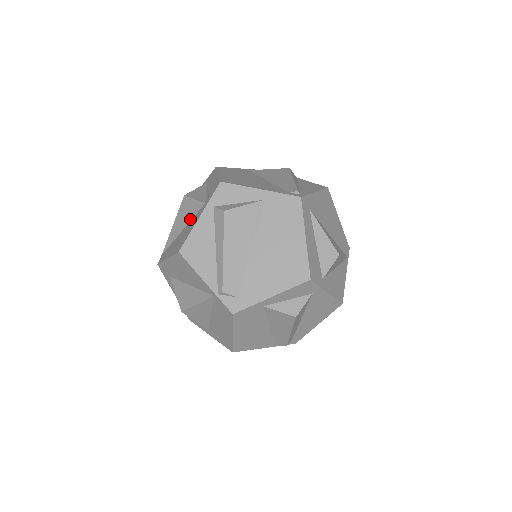
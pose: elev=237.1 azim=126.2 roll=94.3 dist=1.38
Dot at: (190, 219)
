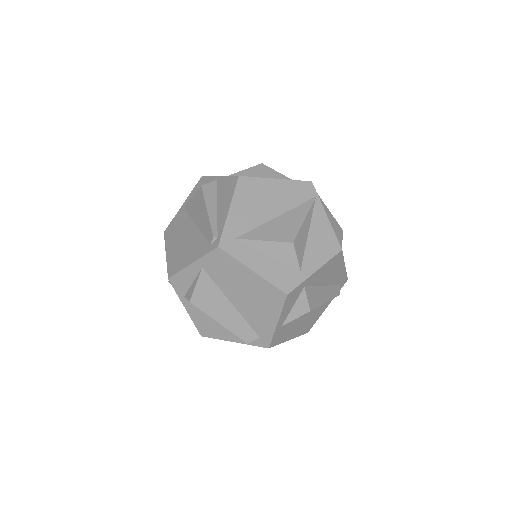
Dot at: occluded
